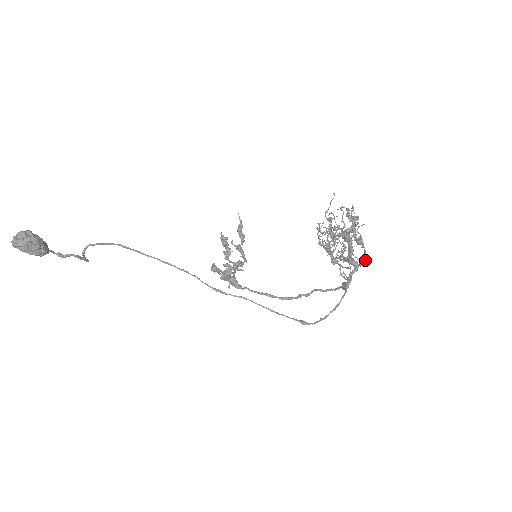
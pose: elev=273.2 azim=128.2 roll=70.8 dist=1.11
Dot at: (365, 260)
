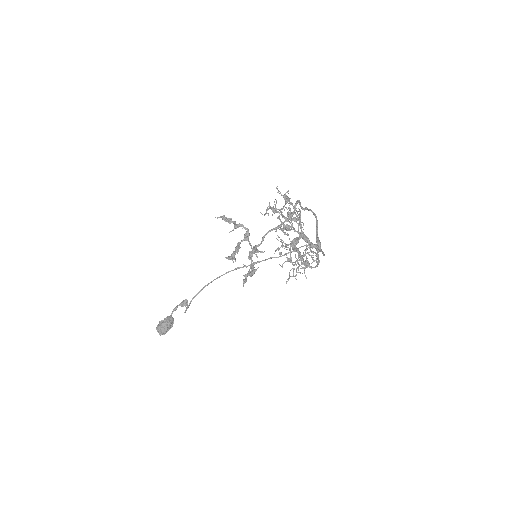
Dot at: occluded
